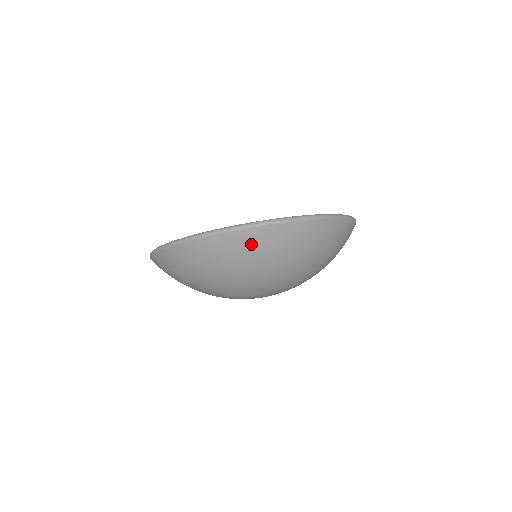
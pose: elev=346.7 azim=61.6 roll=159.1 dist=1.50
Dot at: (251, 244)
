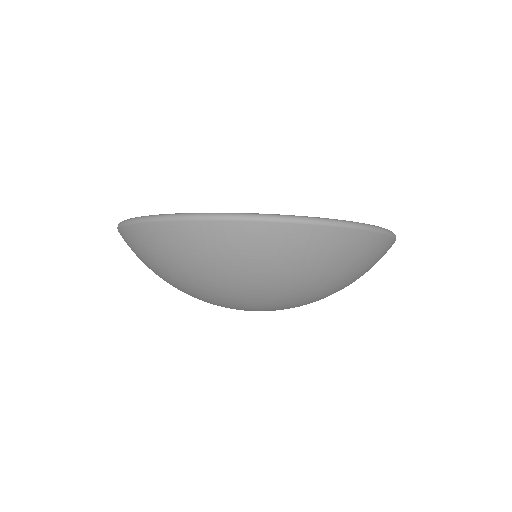
Dot at: (174, 242)
